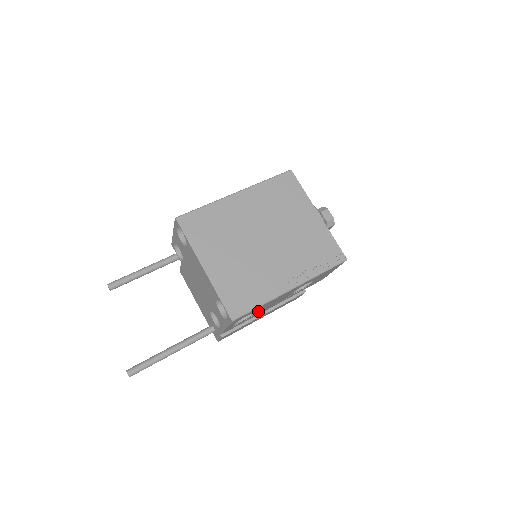
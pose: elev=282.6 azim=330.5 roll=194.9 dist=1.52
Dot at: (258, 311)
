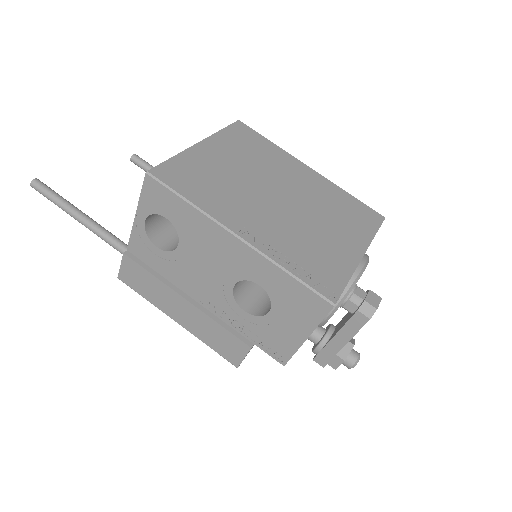
Dot at: (182, 253)
